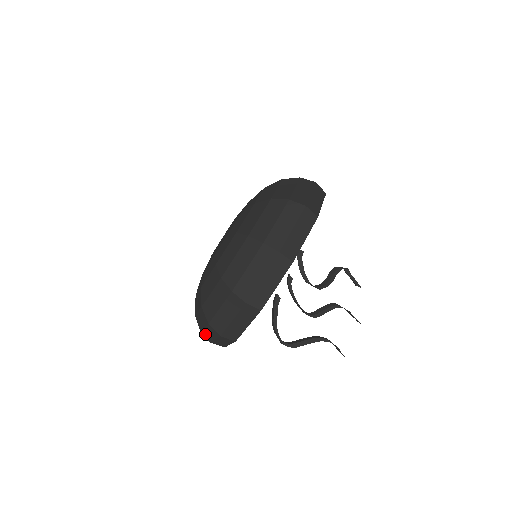
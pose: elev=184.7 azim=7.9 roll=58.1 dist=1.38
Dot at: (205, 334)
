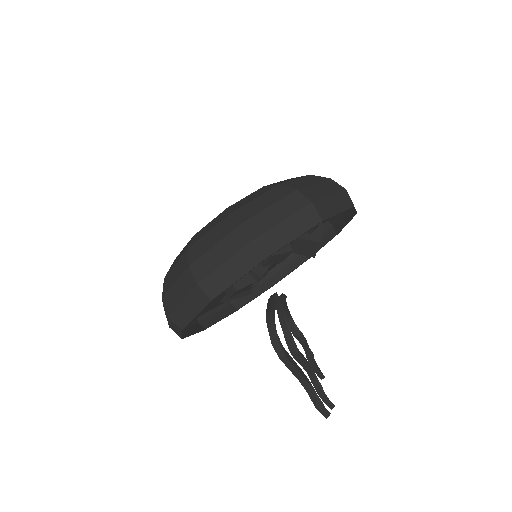
Dot at: (201, 265)
